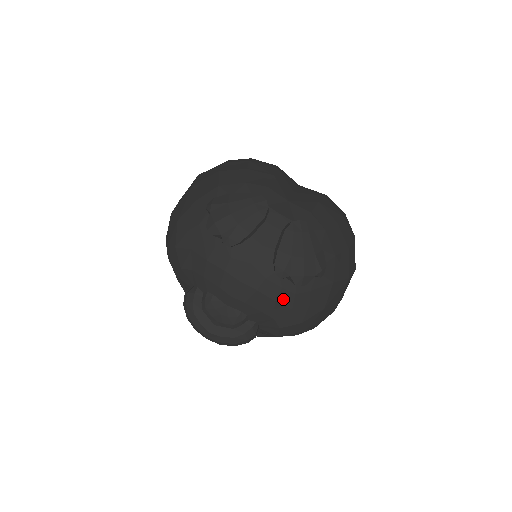
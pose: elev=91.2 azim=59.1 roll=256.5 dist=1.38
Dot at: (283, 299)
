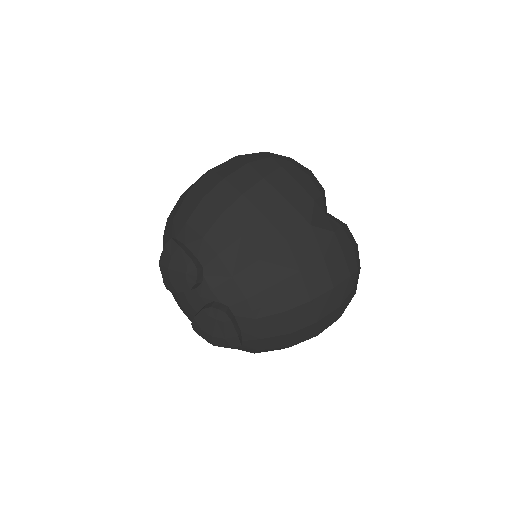
Dot at: occluded
